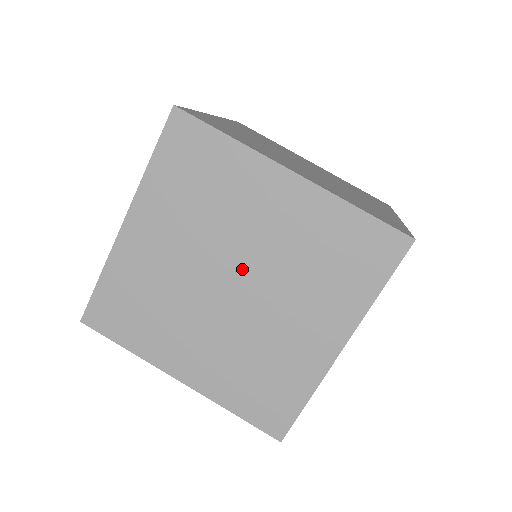
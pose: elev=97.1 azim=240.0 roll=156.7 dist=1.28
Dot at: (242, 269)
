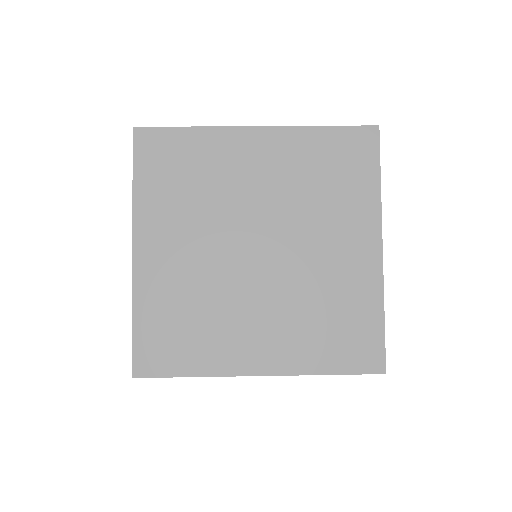
Dot at: occluded
